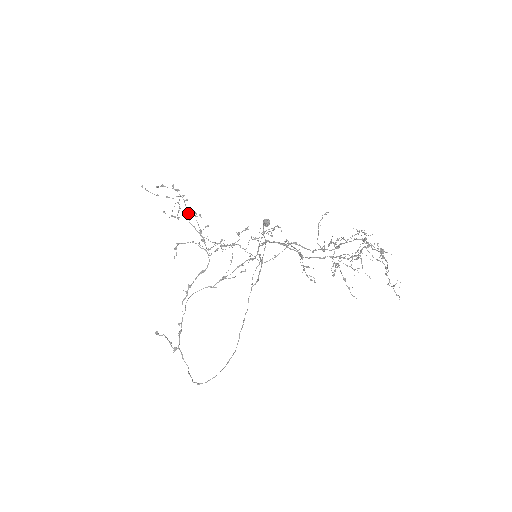
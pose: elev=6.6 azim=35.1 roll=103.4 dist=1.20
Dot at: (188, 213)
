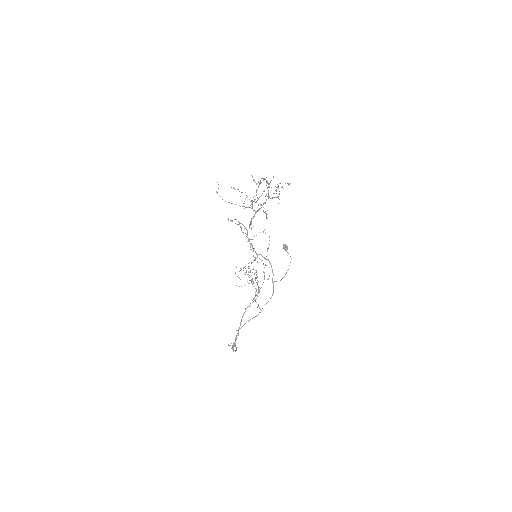
Dot at: occluded
